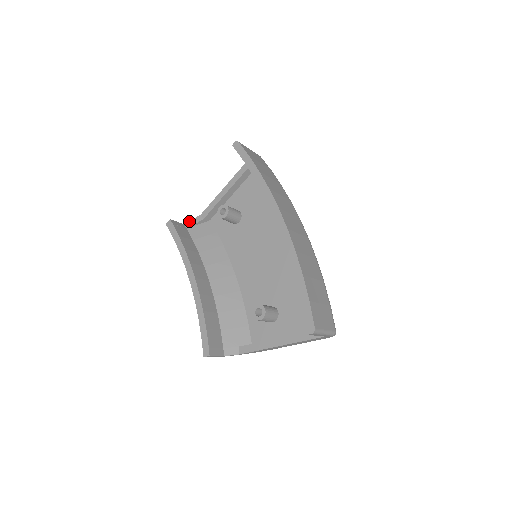
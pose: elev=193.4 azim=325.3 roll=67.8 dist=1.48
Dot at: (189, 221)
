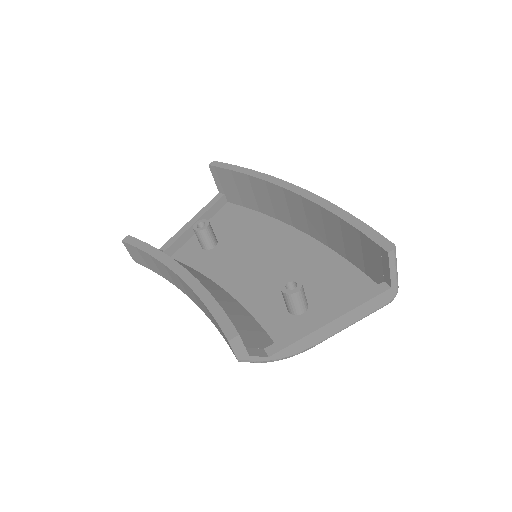
Dot at: occluded
